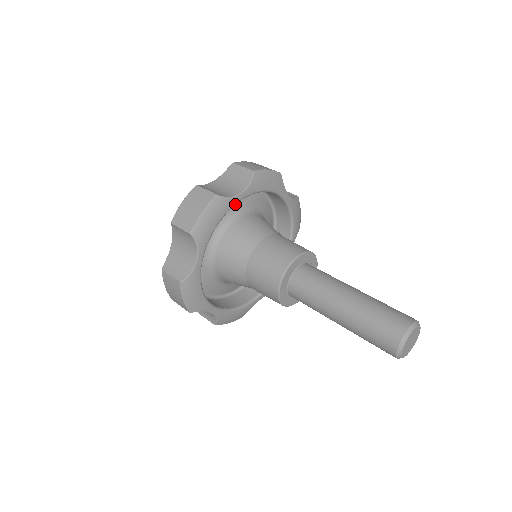
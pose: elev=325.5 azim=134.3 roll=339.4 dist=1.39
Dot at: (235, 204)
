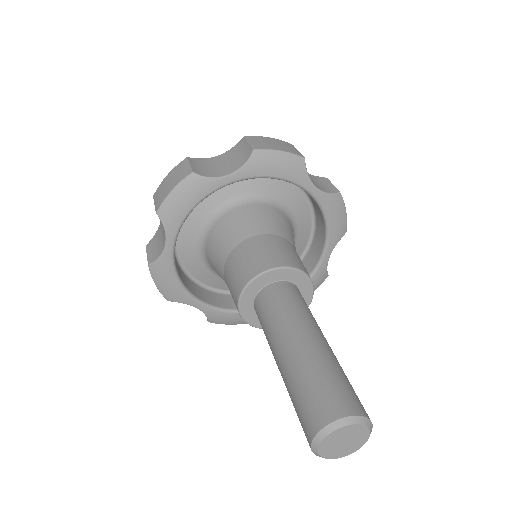
Dot at: (220, 187)
